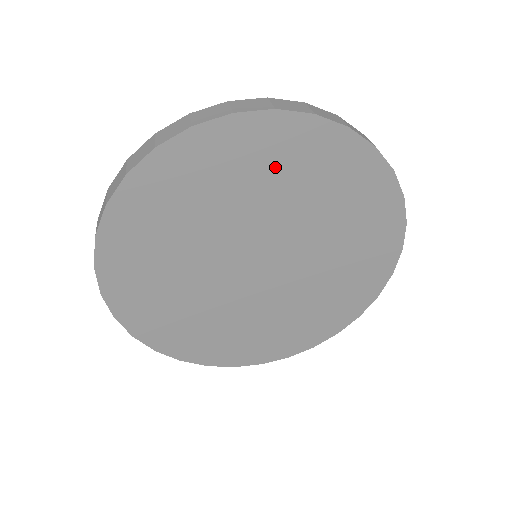
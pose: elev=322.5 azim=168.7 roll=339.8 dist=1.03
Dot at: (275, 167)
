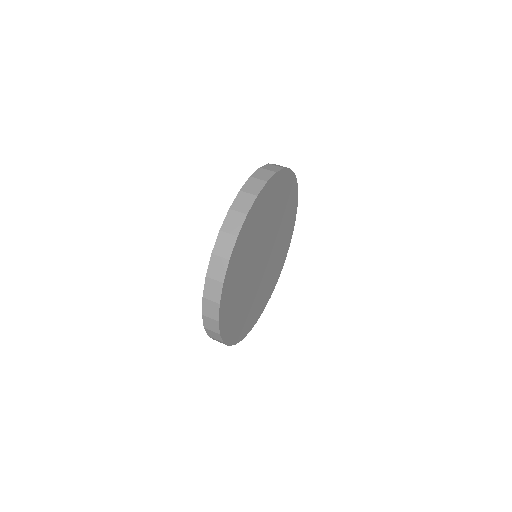
Dot at: (278, 198)
